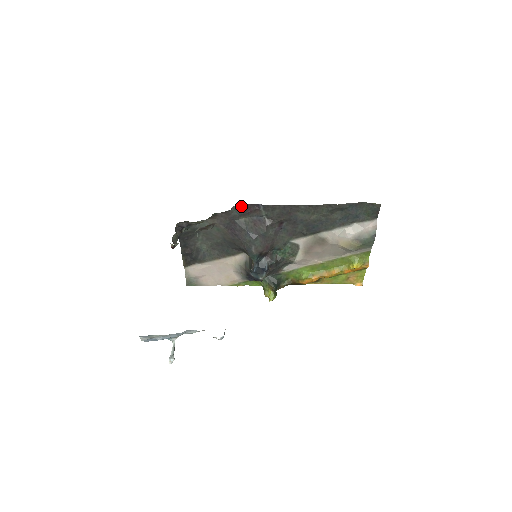
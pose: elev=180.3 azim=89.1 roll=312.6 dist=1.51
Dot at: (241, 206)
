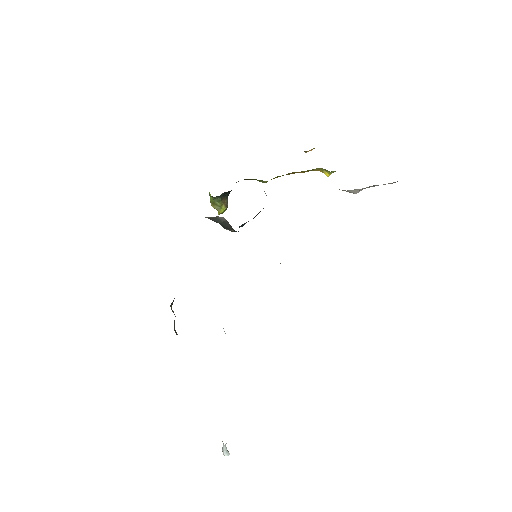
Dot at: occluded
